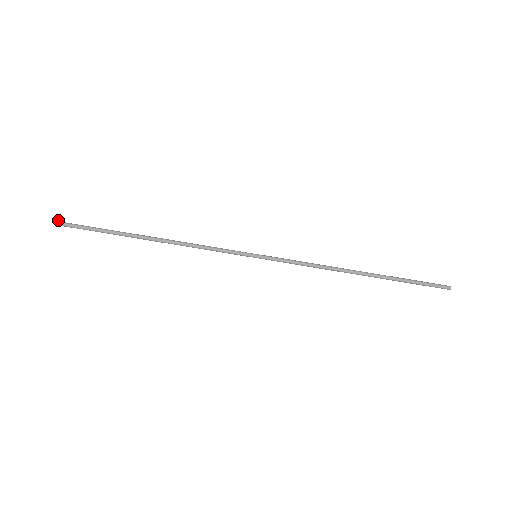
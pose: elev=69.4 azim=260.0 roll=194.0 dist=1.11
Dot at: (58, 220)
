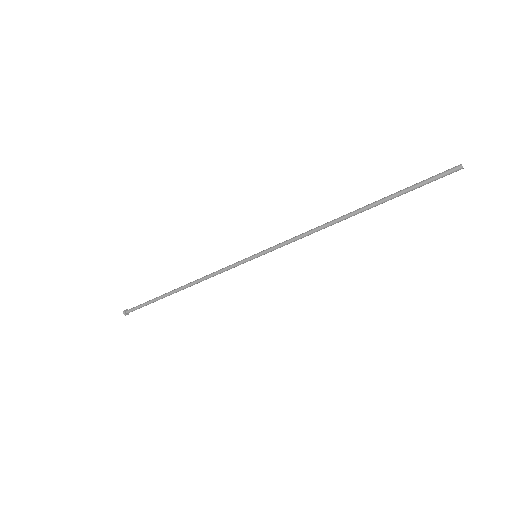
Dot at: (124, 312)
